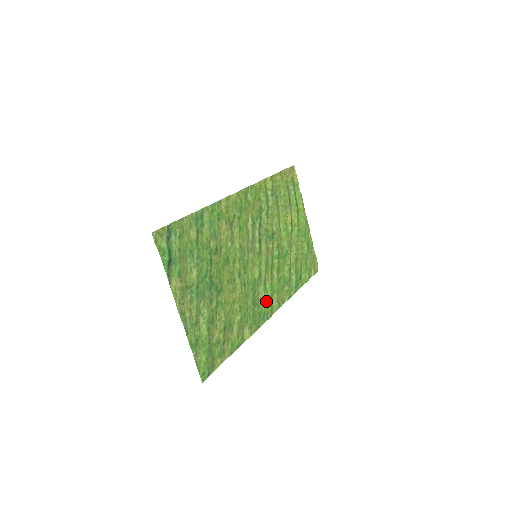
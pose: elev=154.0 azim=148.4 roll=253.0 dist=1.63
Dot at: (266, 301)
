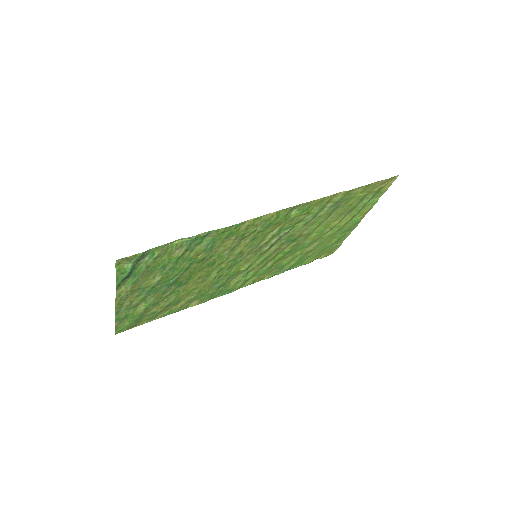
Dot at: (239, 282)
